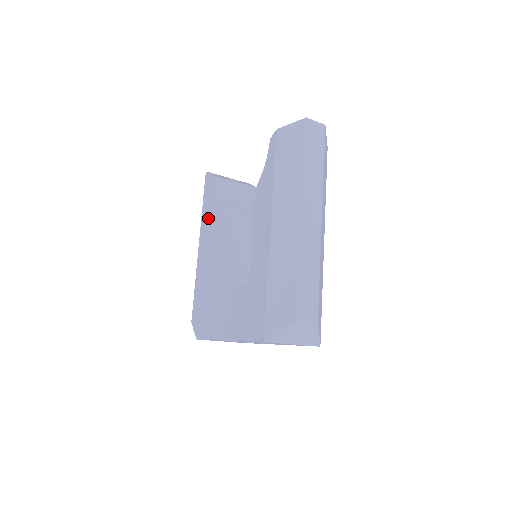
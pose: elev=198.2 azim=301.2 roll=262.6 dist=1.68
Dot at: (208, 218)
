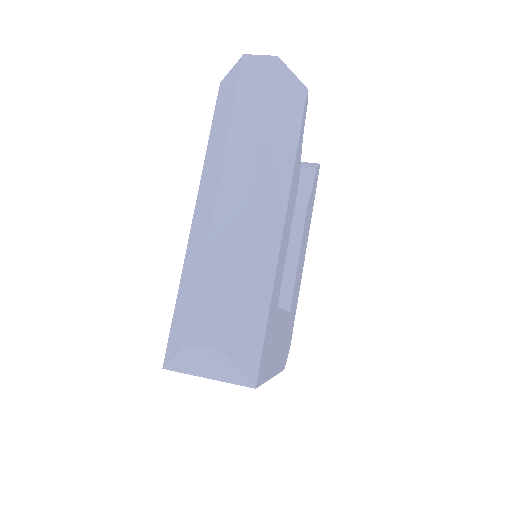
Dot at: occluded
